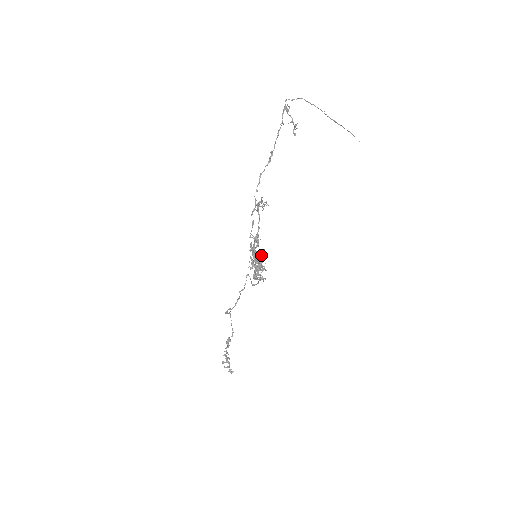
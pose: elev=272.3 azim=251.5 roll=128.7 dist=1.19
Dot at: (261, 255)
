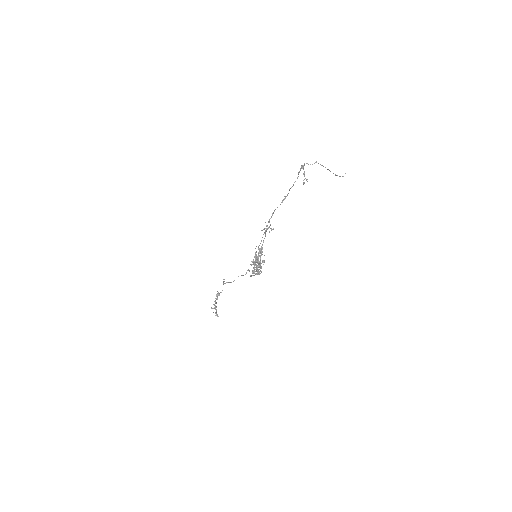
Dot at: (260, 258)
